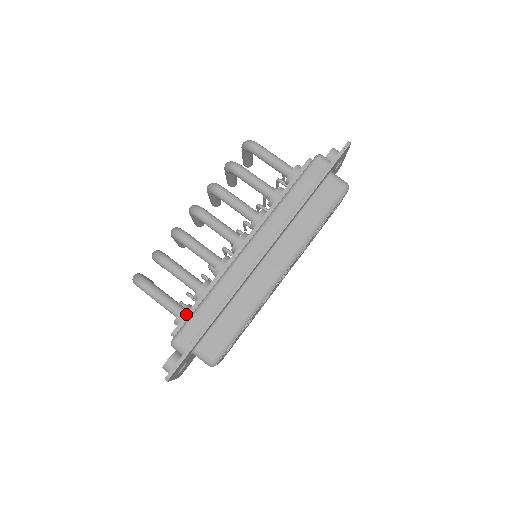
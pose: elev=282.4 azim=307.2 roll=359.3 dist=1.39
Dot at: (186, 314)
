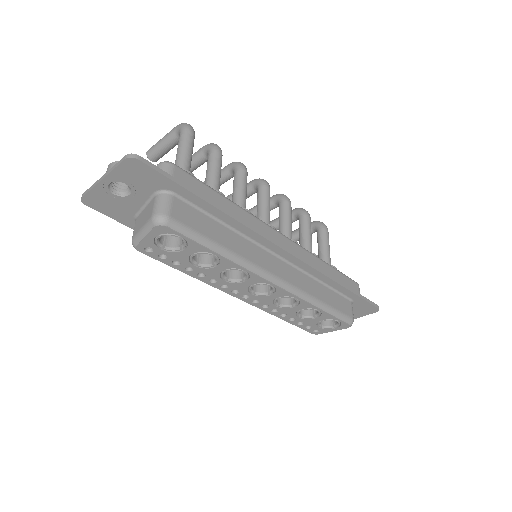
Dot at: occluded
